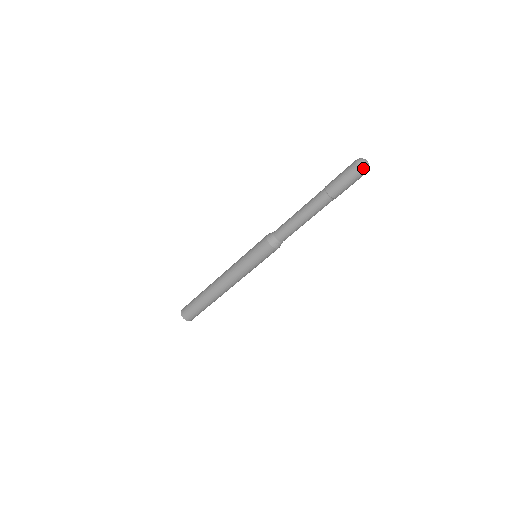
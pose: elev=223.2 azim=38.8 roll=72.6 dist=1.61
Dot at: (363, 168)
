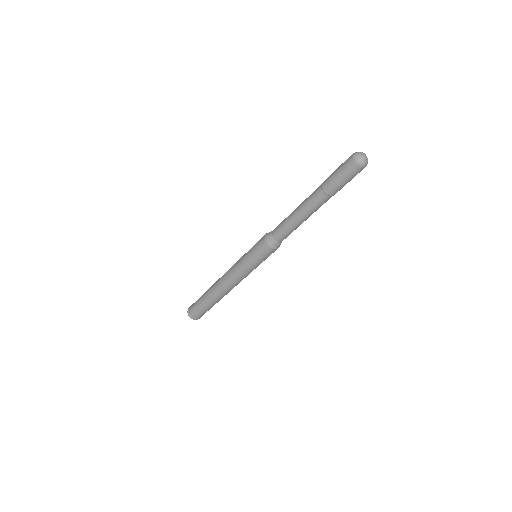
Dot at: (356, 159)
